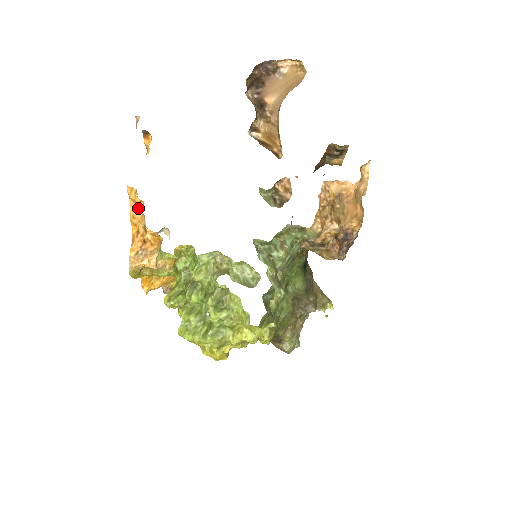
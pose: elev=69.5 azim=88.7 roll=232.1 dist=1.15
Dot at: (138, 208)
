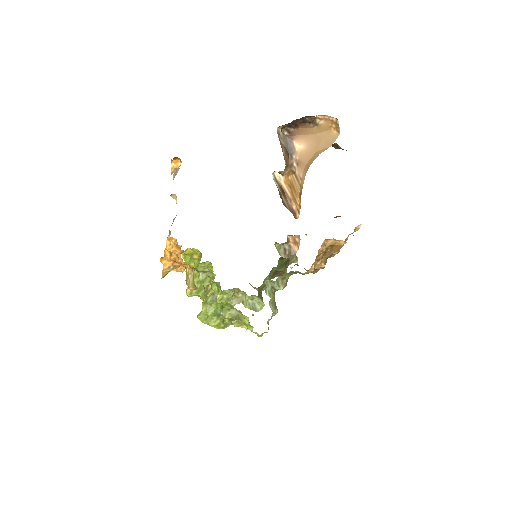
Dot at: (176, 249)
